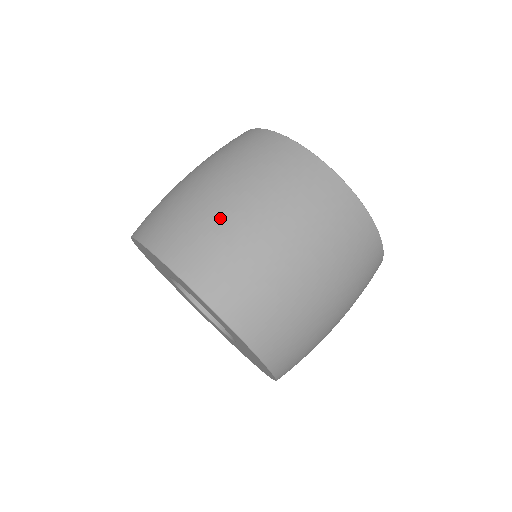
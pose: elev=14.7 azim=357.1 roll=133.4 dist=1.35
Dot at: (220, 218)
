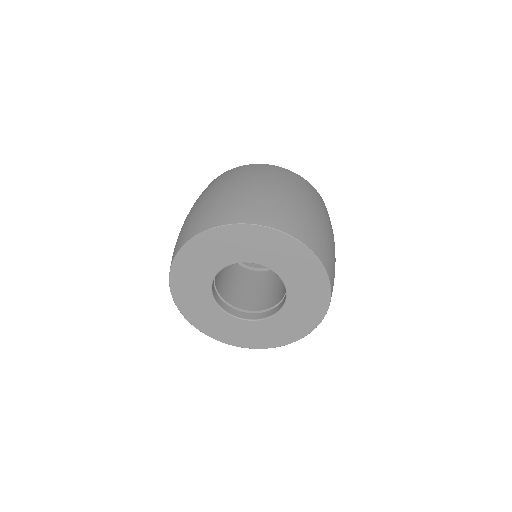
Dot at: (217, 199)
